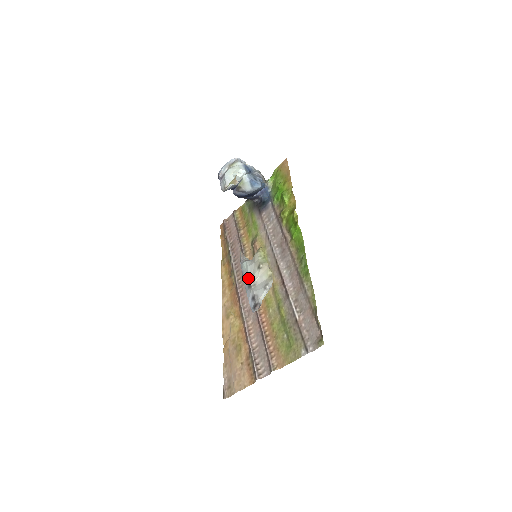
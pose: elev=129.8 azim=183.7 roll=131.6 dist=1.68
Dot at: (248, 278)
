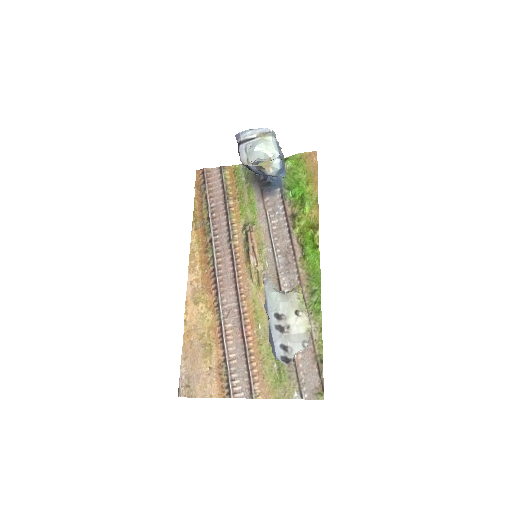
Dot at: (279, 318)
